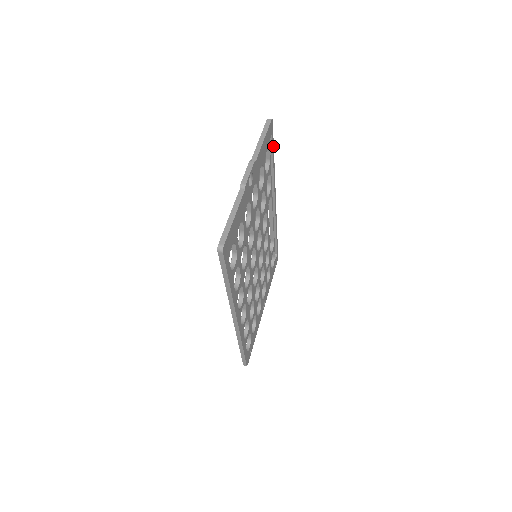
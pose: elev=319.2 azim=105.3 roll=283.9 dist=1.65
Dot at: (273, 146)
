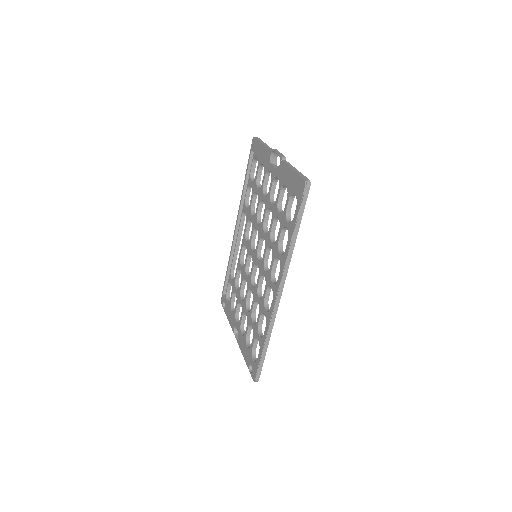
Dot at: occluded
